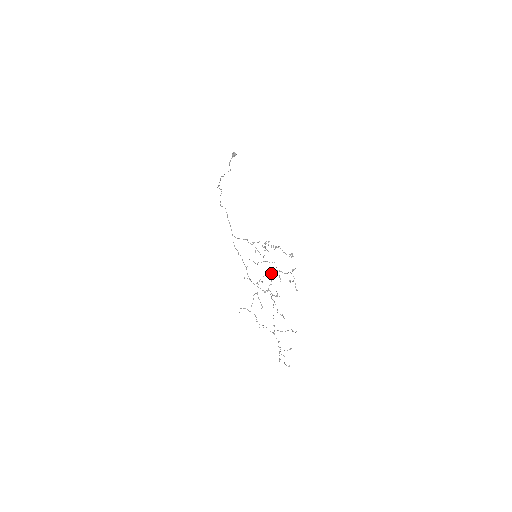
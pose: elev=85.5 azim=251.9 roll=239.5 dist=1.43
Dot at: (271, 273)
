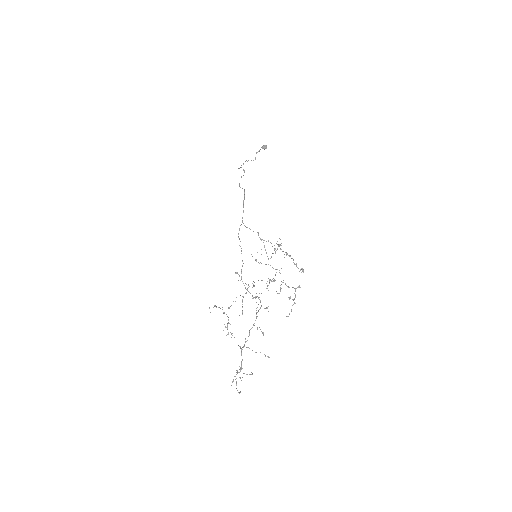
Dot at: occluded
